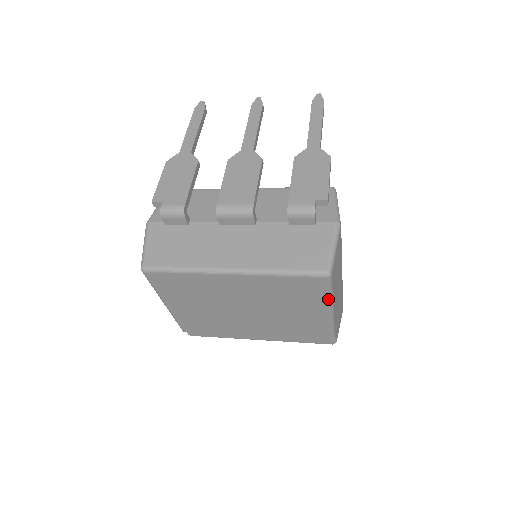
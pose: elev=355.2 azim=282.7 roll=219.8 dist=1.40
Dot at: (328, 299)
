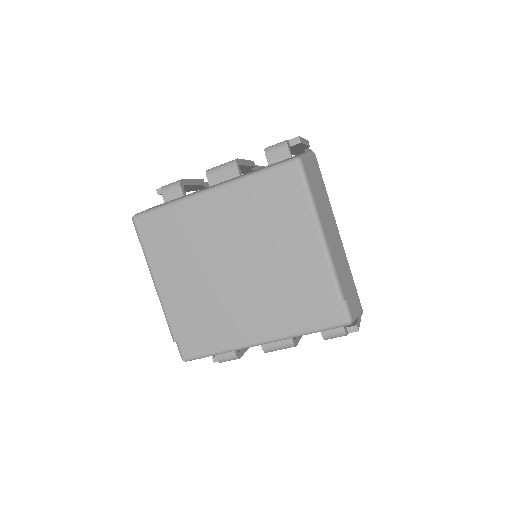
Dot at: (309, 204)
